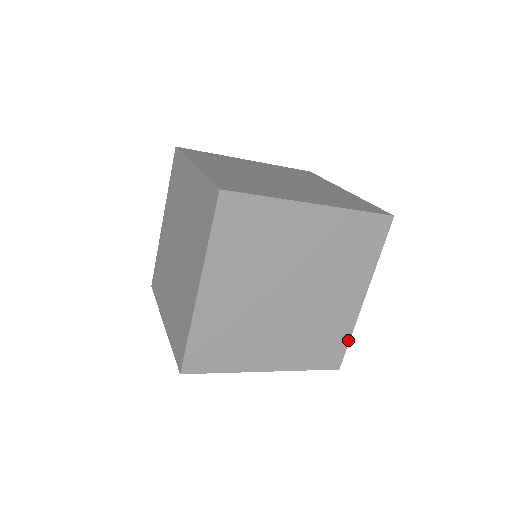
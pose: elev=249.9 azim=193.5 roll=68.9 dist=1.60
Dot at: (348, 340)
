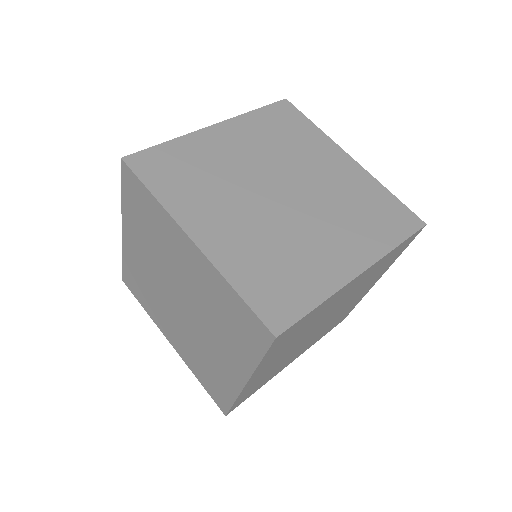
Dot at: occluded
